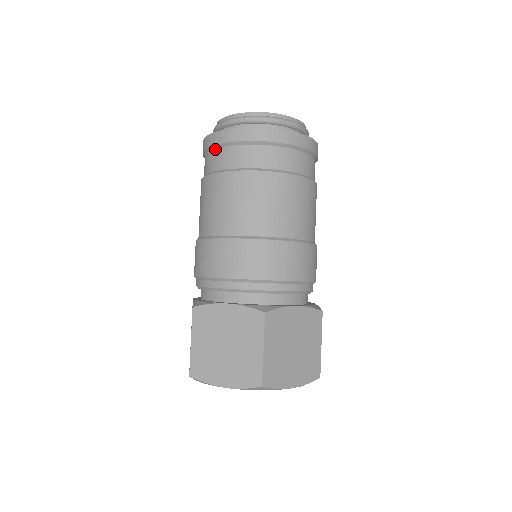
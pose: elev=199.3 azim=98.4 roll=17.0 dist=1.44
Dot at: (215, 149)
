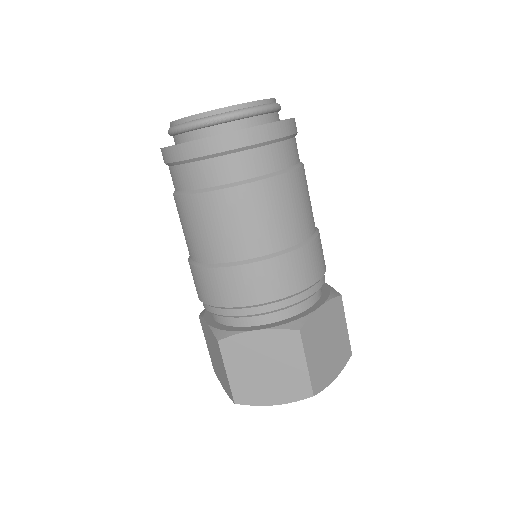
Dot at: occluded
